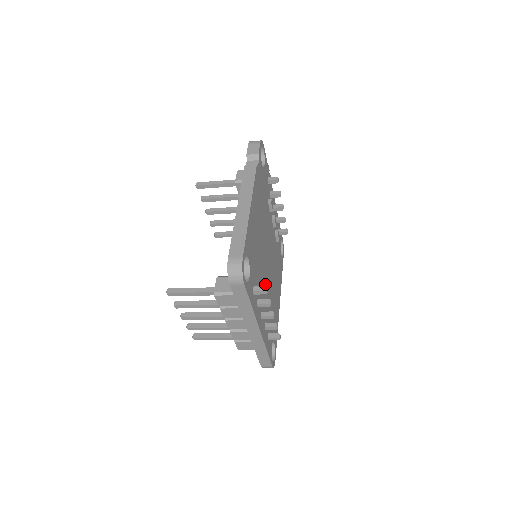
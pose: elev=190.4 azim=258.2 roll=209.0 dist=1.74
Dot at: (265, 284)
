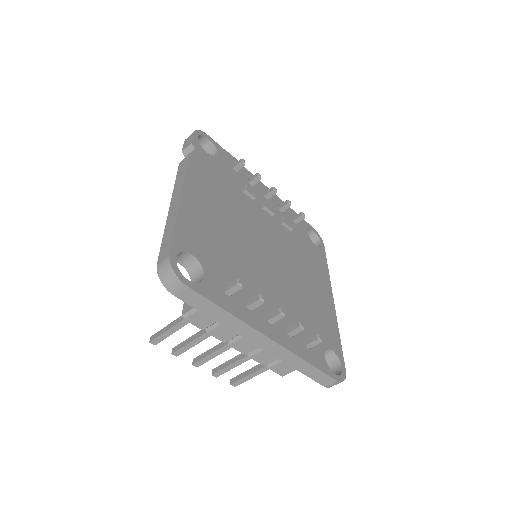
Dot at: (269, 281)
